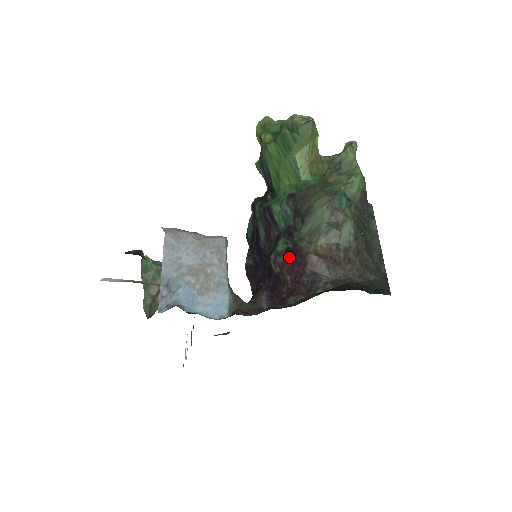
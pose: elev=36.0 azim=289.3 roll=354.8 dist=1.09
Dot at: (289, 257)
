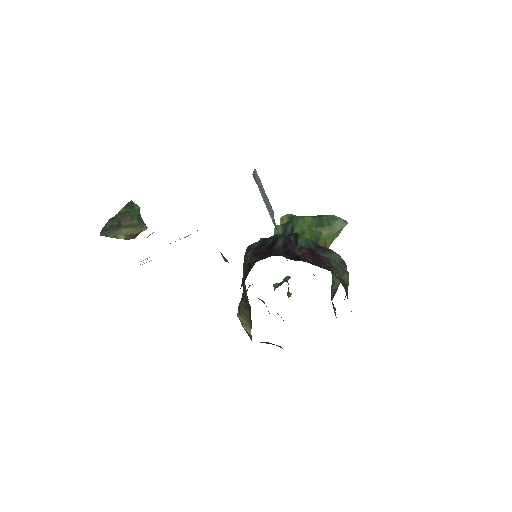
Dot at: (313, 254)
